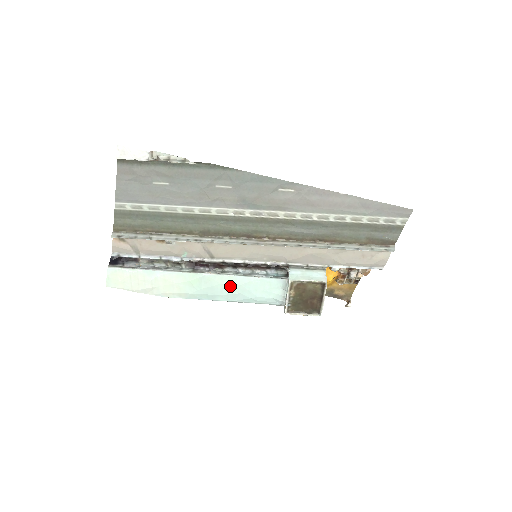
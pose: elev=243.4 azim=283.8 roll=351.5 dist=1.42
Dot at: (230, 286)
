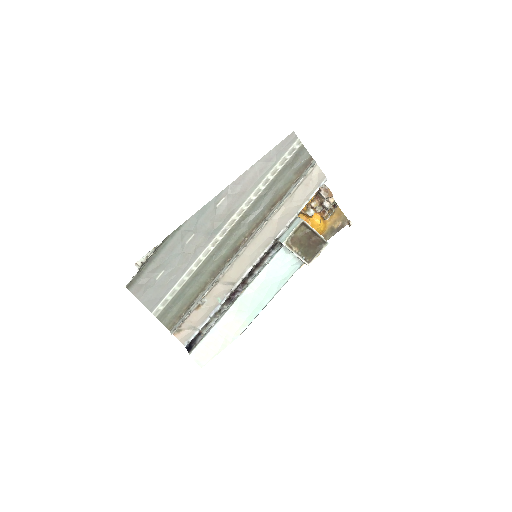
Dot at: (261, 287)
